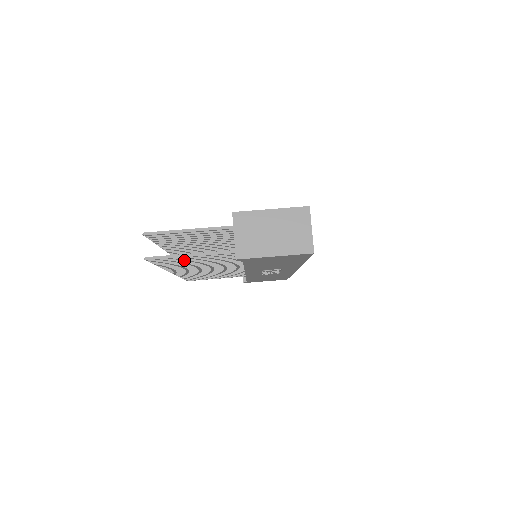
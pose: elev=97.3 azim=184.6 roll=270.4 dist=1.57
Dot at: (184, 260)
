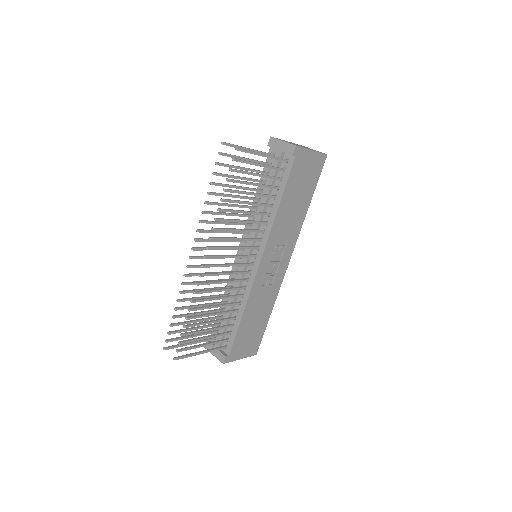
Dot at: (251, 173)
